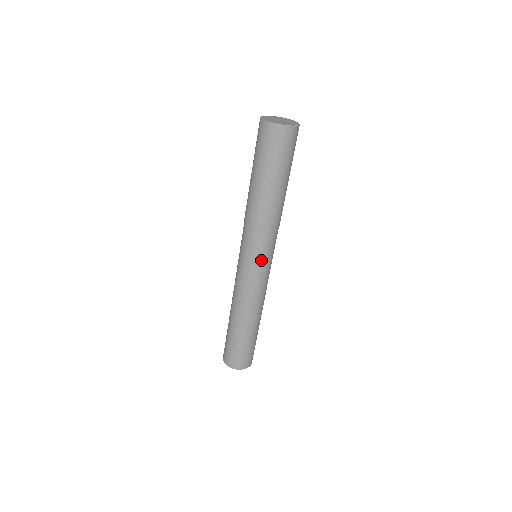
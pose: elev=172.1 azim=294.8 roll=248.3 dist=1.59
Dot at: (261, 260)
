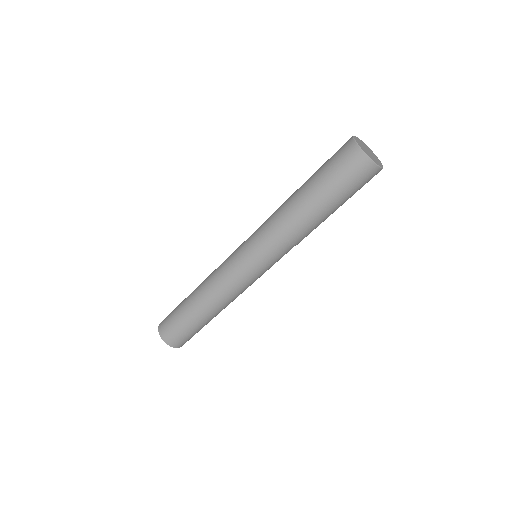
Dot at: (271, 266)
